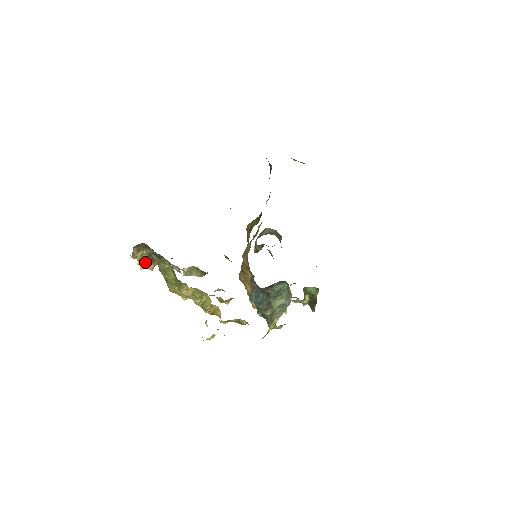
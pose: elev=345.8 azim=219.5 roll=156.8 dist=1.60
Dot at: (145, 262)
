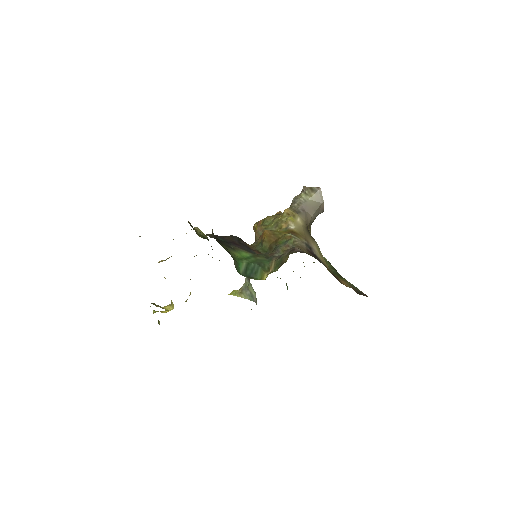
Dot at: occluded
